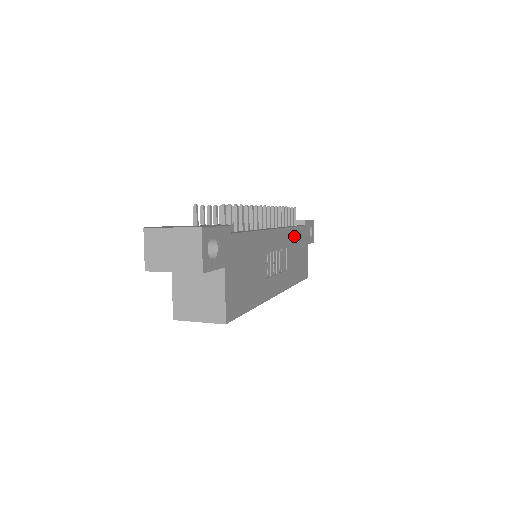
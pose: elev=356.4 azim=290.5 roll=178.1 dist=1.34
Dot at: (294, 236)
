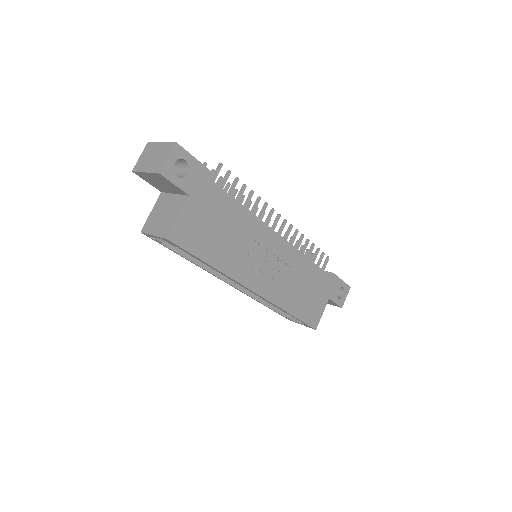
Dot at: (308, 269)
